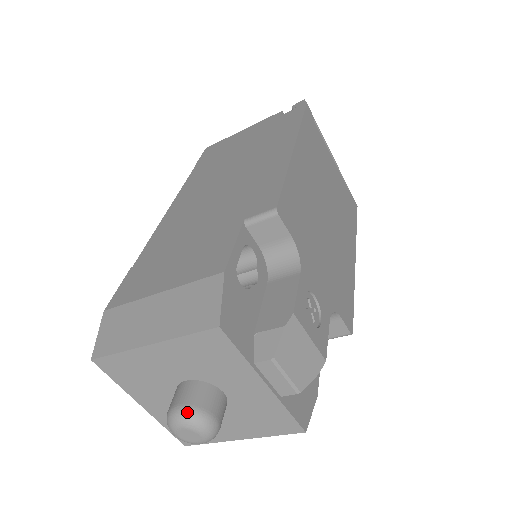
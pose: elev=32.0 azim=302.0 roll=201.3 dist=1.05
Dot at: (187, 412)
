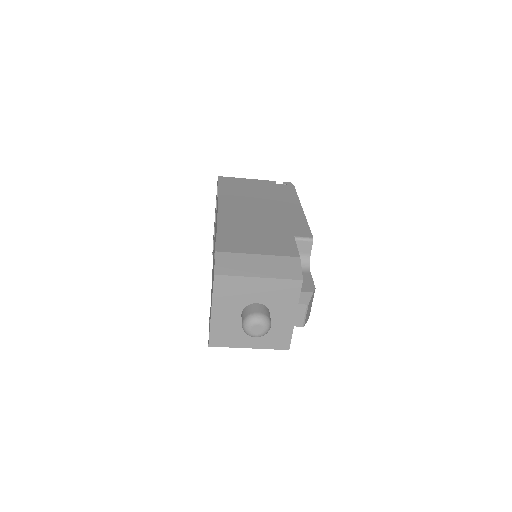
Dot at: (264, 317)
